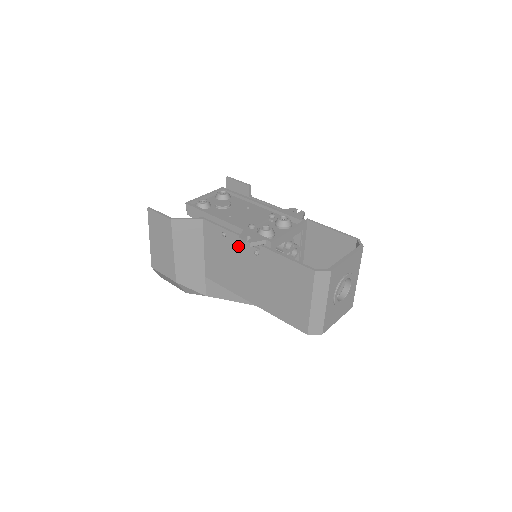
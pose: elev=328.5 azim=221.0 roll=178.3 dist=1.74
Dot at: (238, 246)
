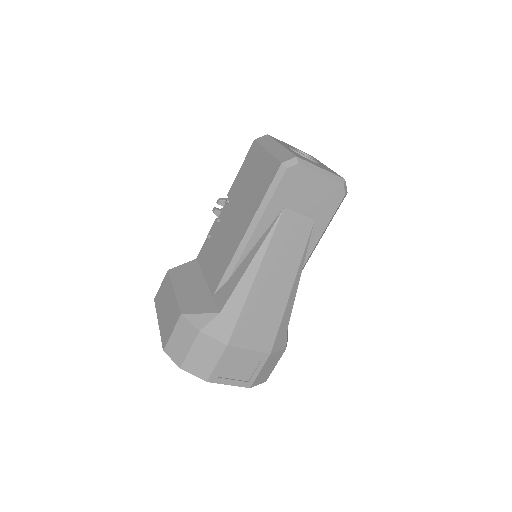
Dot at: (217, 221)
